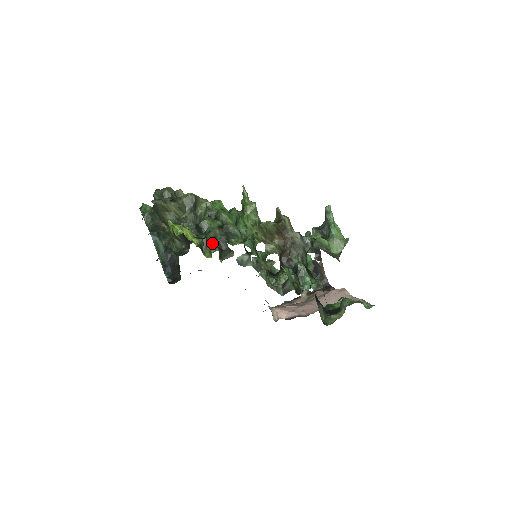
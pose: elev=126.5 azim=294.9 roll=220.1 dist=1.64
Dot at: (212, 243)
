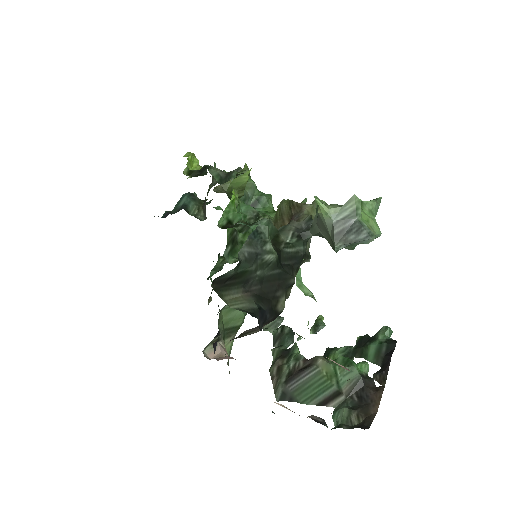
Dot at: (201, 169)
